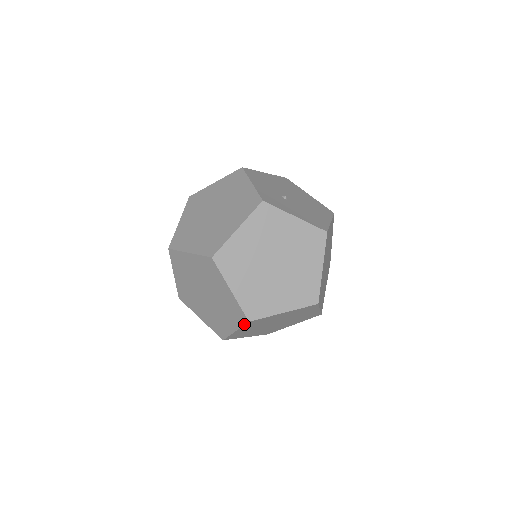
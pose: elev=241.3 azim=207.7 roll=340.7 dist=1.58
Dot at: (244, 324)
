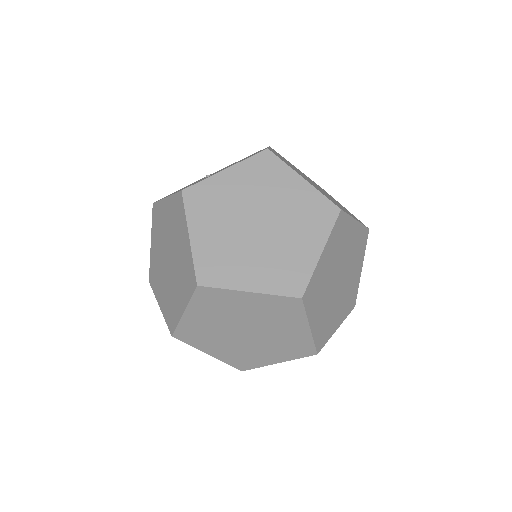
Dot at: (303, 308)
